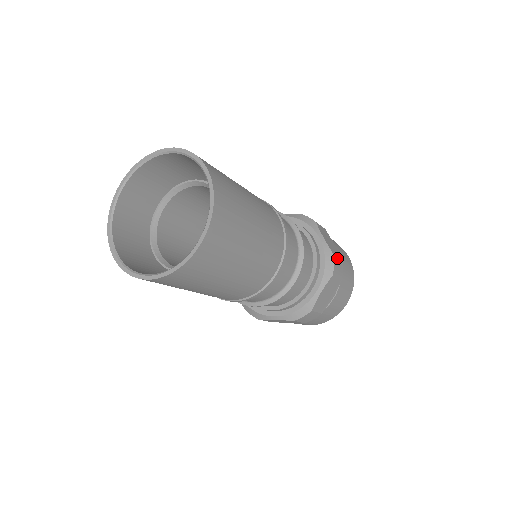
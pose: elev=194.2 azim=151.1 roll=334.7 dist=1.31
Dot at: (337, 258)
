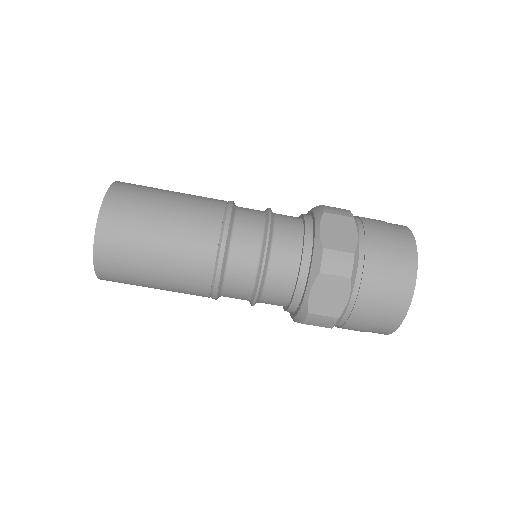
Dot at: (332, 207)
